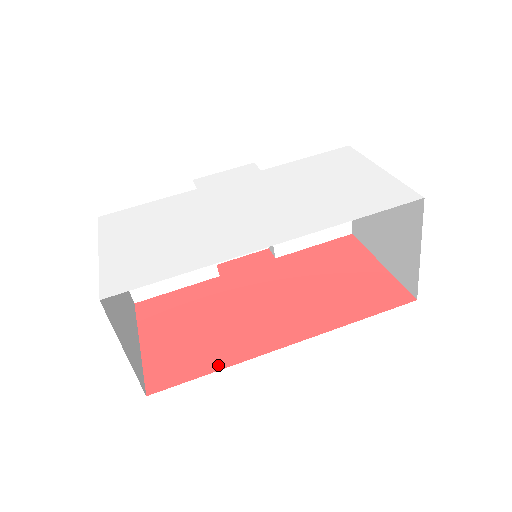
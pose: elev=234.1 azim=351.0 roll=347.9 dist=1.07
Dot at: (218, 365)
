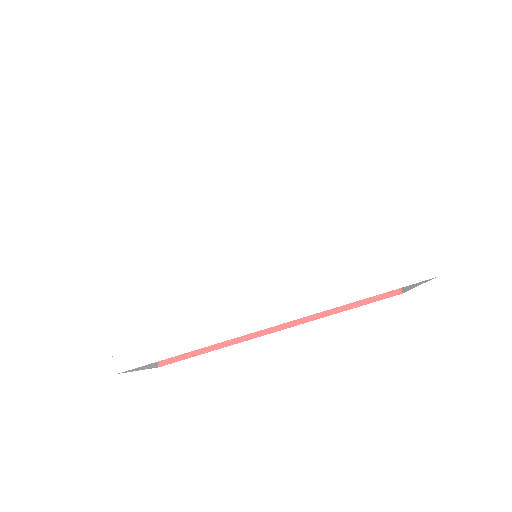
Dot at: (218, 343)
